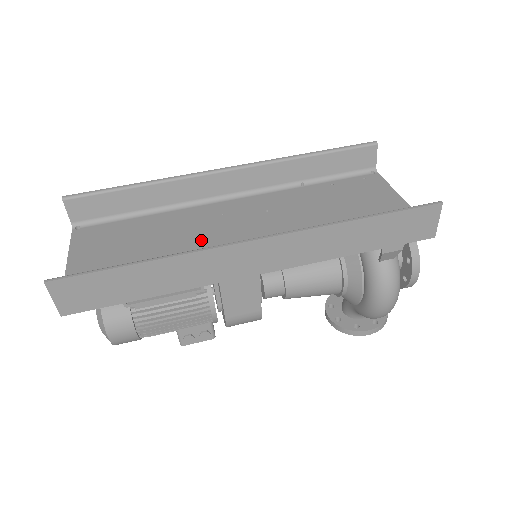
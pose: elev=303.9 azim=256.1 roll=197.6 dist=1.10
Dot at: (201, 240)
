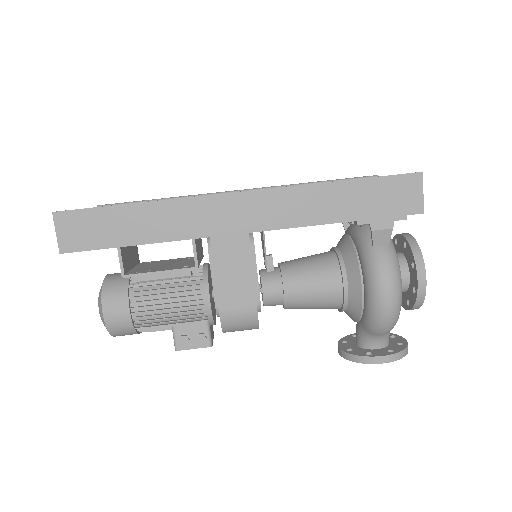
Dot at: occluded
